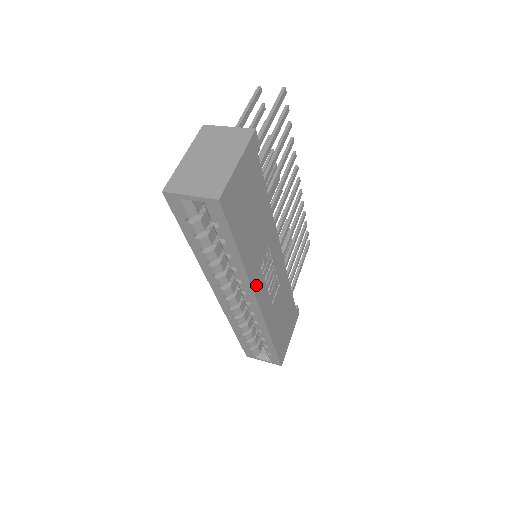
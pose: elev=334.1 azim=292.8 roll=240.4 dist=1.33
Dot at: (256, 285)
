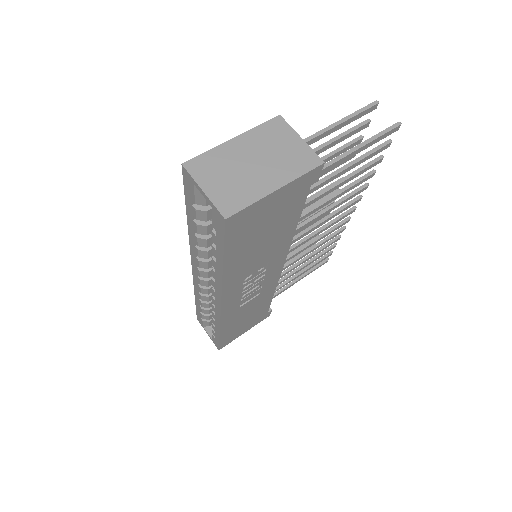
Dot at: (229, 292)
